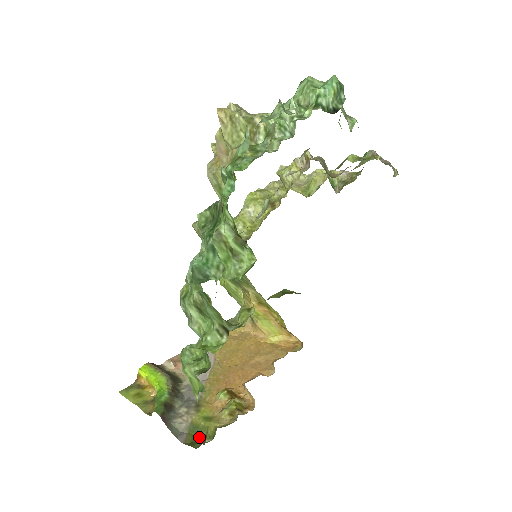
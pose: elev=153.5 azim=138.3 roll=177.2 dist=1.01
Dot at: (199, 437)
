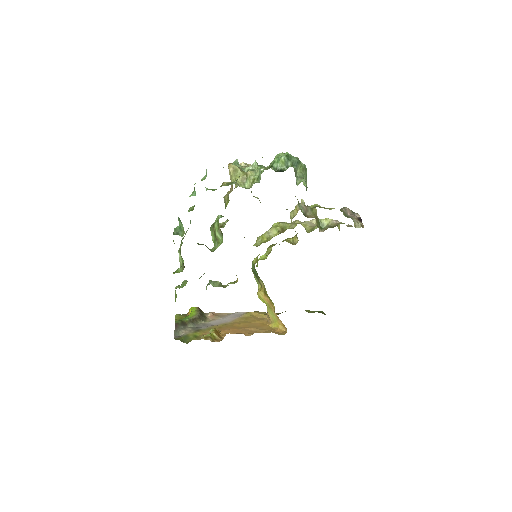
Dot at: (184, 340)
